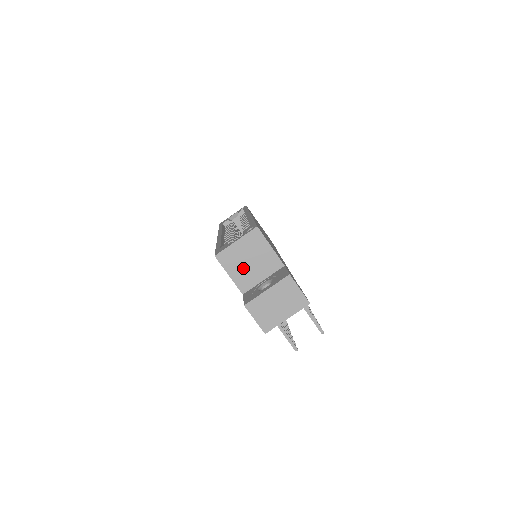
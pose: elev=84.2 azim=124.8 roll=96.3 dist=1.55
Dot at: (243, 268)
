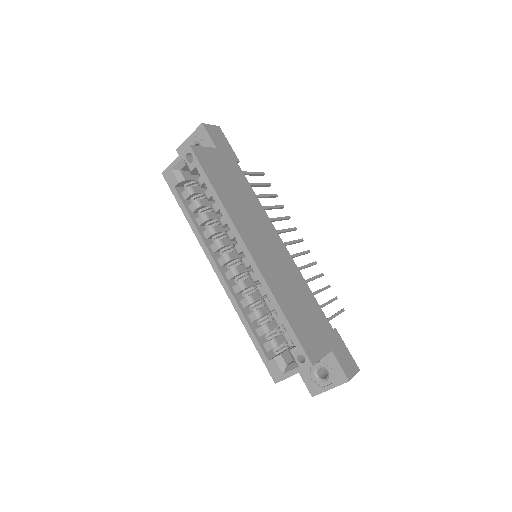
Dot at: occluded
